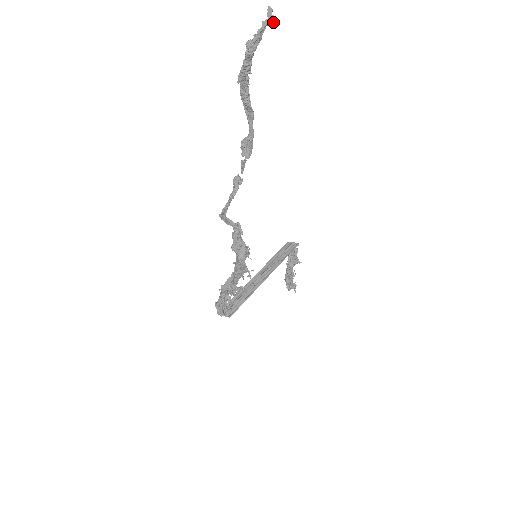
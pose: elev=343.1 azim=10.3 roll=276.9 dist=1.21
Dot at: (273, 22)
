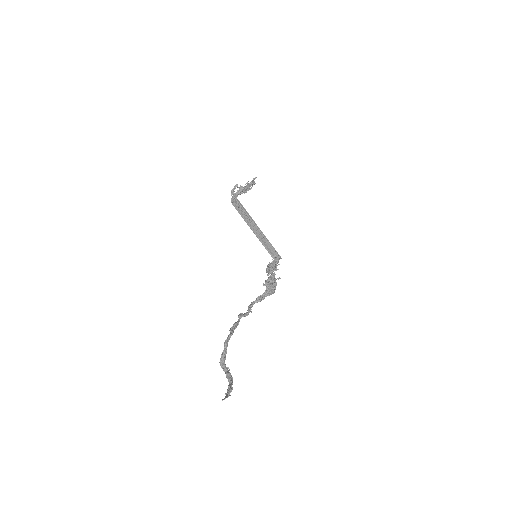
Dot at: occluded
